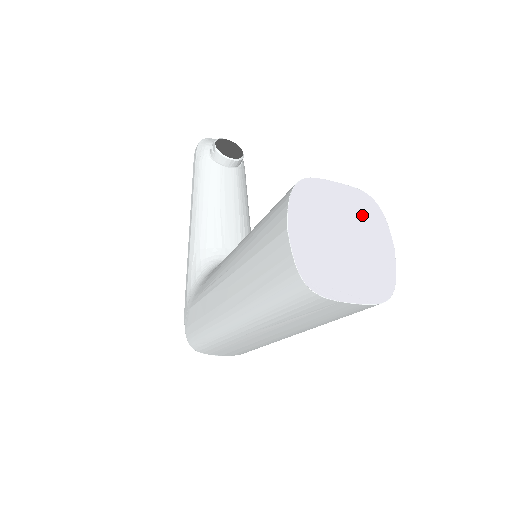
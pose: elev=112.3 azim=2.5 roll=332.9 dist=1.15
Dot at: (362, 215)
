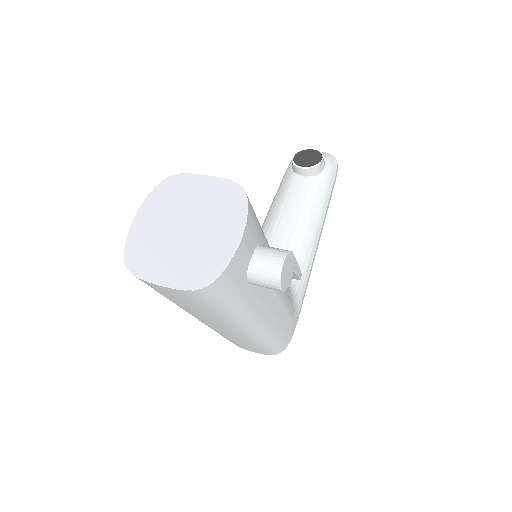
Dot at: (219, 205)
